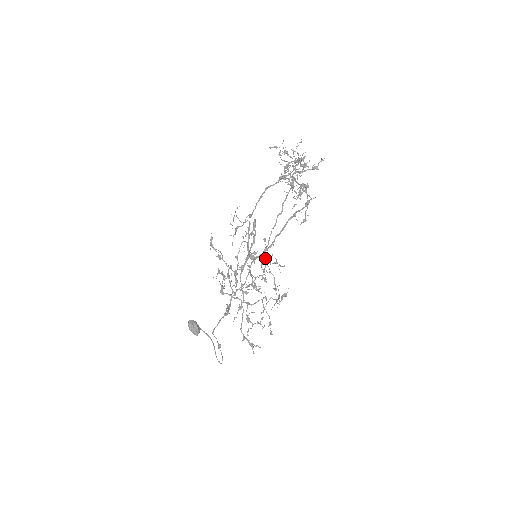
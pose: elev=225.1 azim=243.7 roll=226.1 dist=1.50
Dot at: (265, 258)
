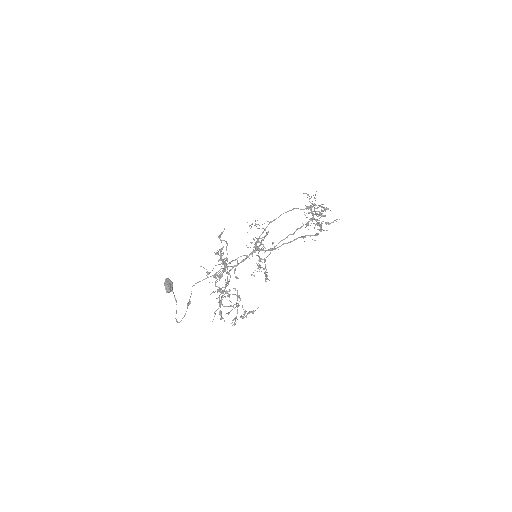
Dot at: (266, 257)
